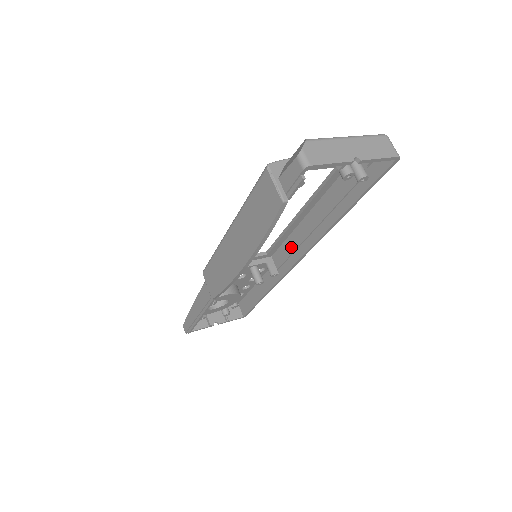
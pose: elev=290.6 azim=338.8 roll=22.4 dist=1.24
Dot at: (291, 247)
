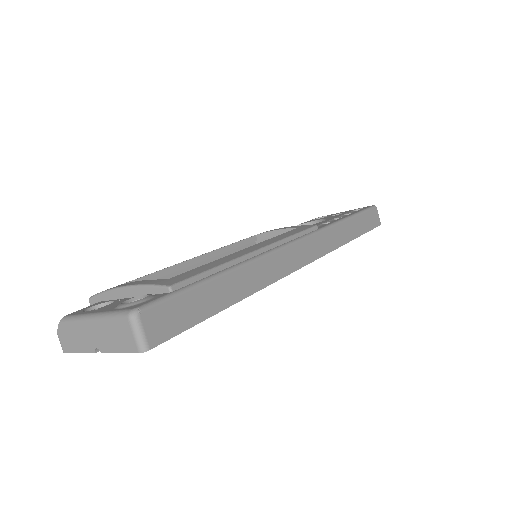
Dot at: occluded
